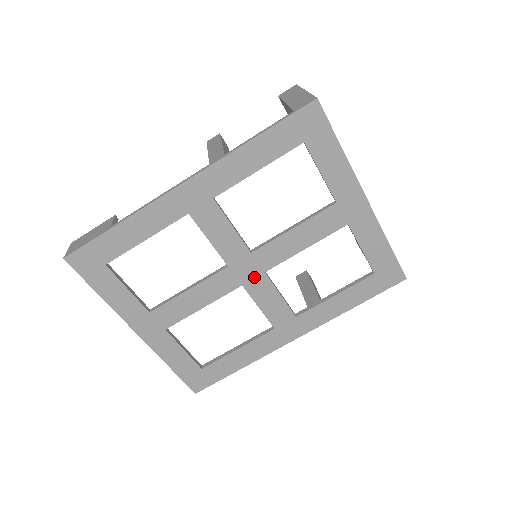
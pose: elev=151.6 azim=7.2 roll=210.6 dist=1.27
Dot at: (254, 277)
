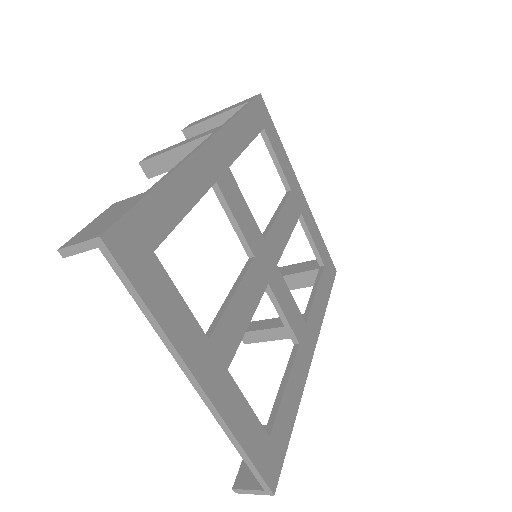
Dot at: (272, 272)
